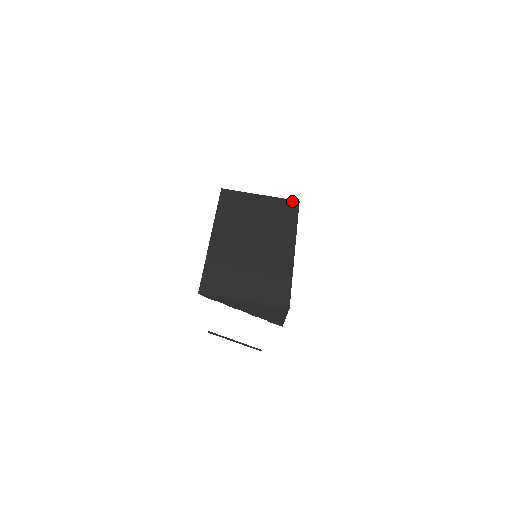
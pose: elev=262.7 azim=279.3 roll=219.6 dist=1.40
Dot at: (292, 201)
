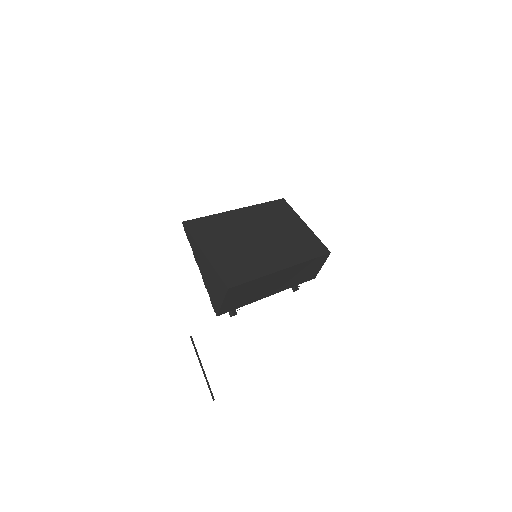
Dot at: (325, 247)
